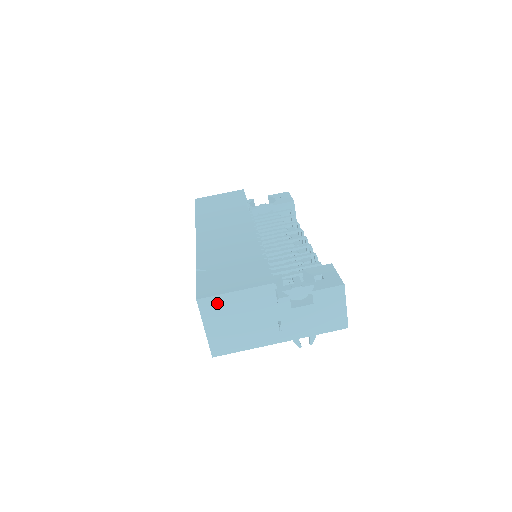
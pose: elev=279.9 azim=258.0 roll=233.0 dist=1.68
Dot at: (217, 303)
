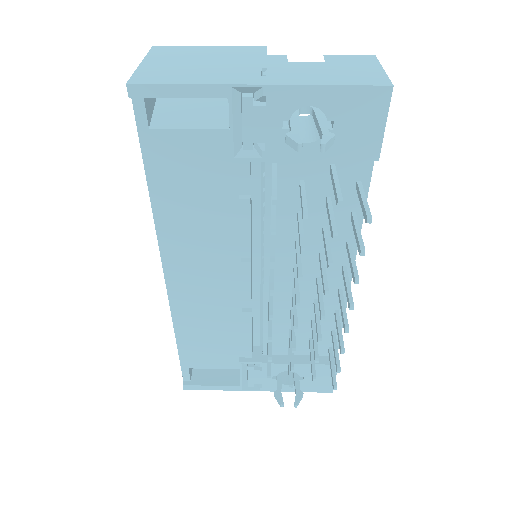
Dot at: (178, 50)
